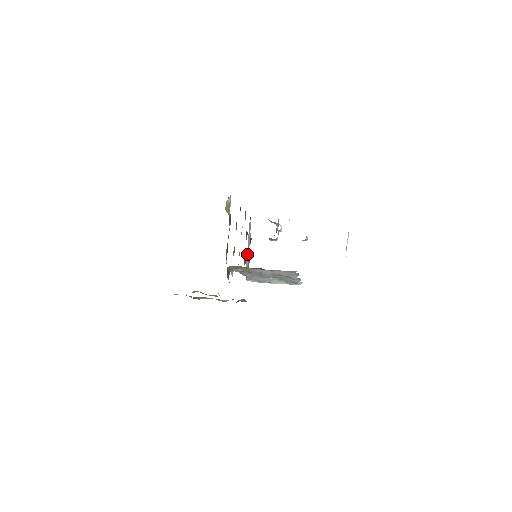
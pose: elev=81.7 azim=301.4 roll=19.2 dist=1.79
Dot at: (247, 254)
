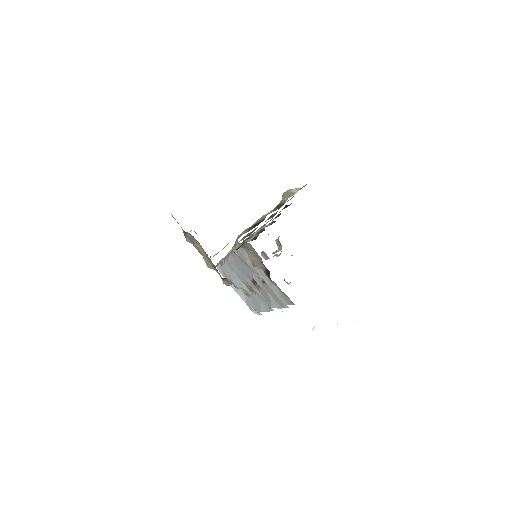
Dot at: occluded
